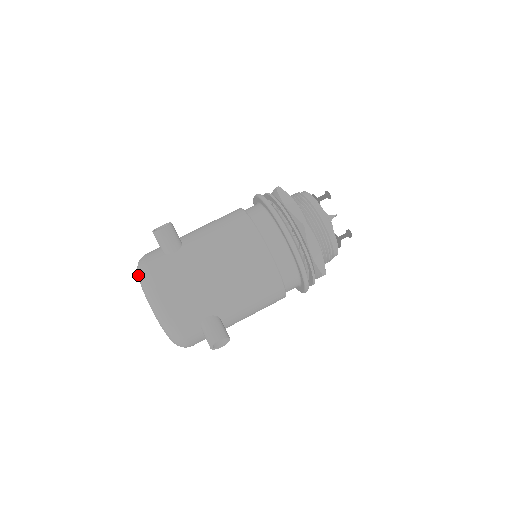
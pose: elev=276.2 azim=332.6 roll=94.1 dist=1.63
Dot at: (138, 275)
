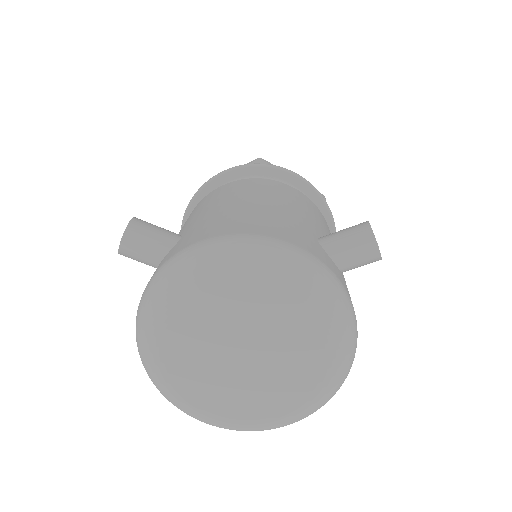
Dot at: (168, 290)
